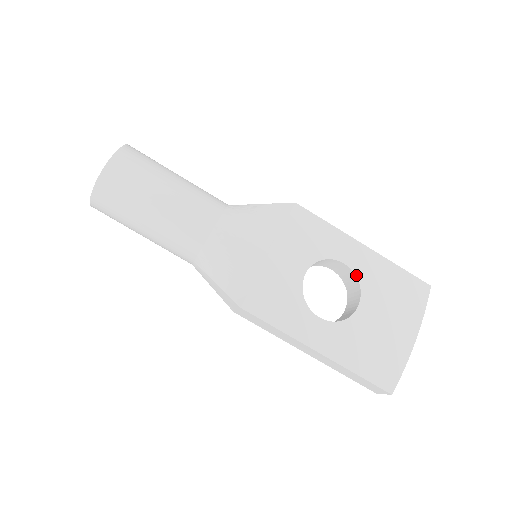
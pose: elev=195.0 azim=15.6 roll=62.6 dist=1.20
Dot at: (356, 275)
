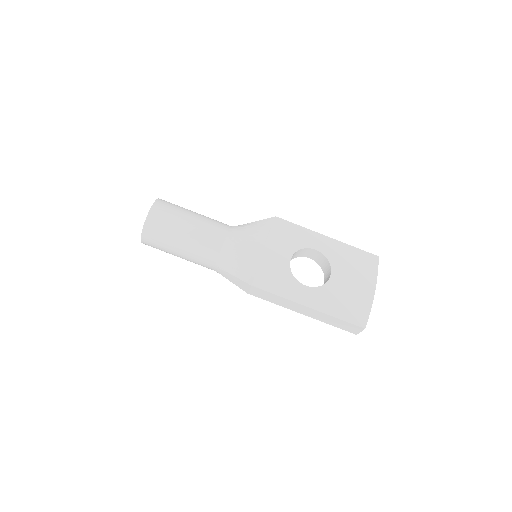
Dot at: (325, 256)
